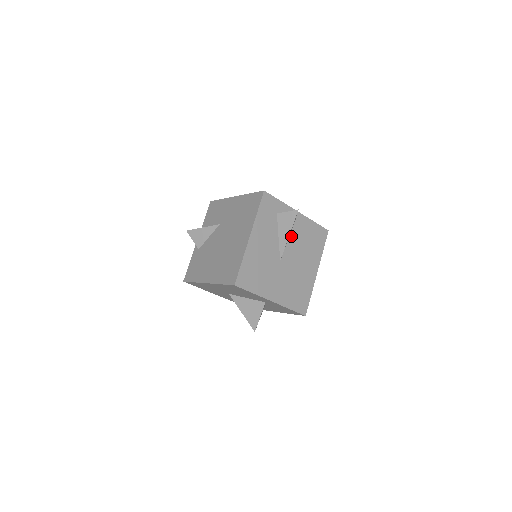
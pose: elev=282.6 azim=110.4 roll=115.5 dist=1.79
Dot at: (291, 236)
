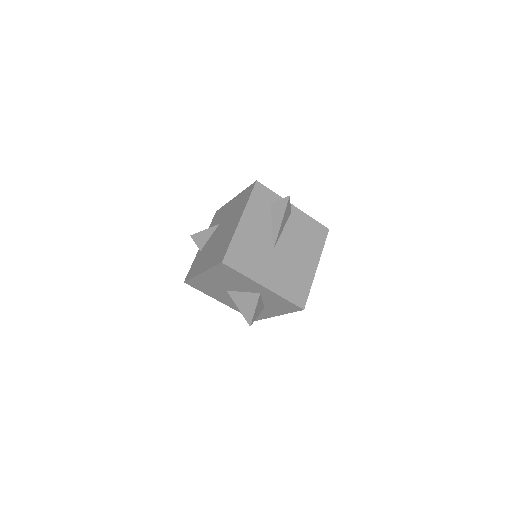
Dot at: (286, 227)
